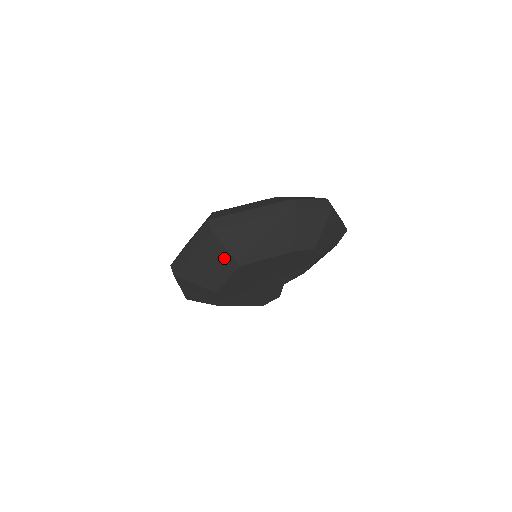
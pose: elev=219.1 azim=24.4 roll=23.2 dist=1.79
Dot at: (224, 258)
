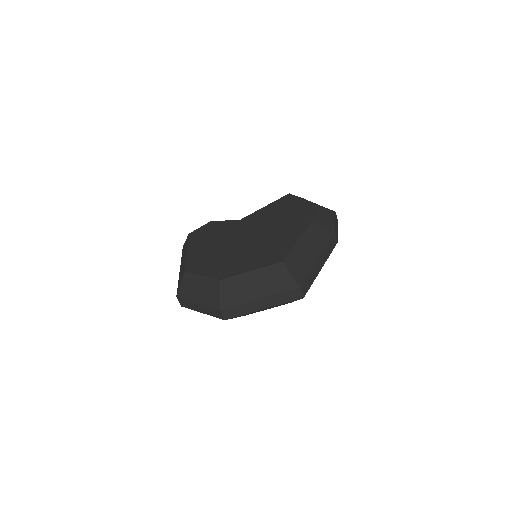
Dot at: occluded
